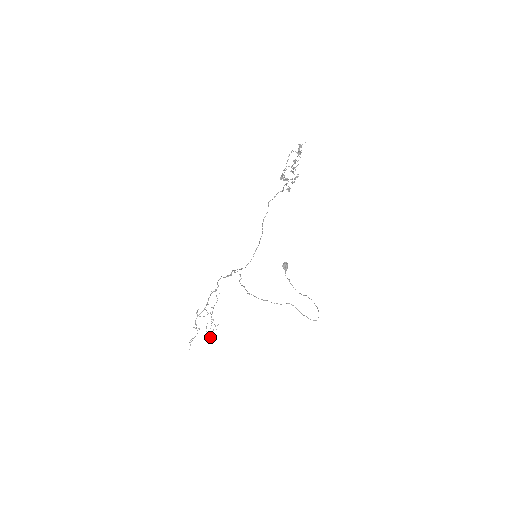
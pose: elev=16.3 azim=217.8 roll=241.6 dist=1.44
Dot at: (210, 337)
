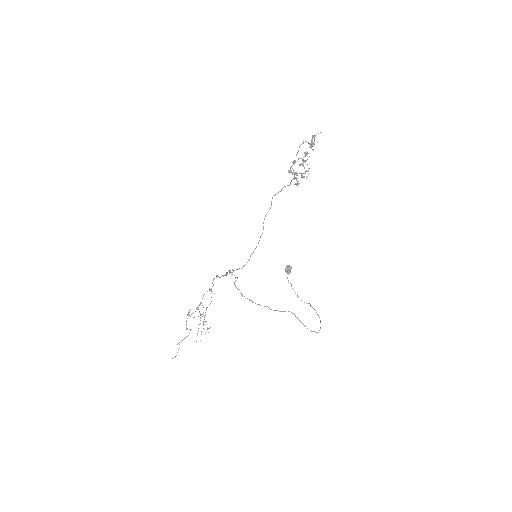
Dot at: occluded
